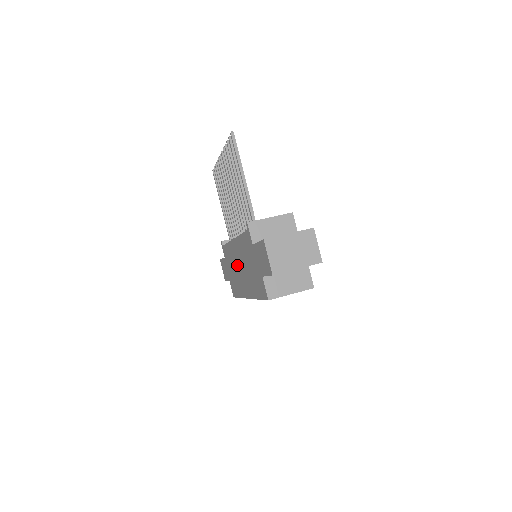
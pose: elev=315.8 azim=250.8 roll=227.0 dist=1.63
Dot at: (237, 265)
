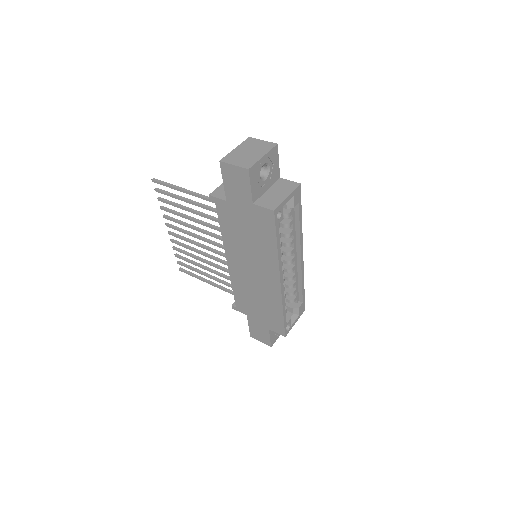
Dot at: (250, 278)
